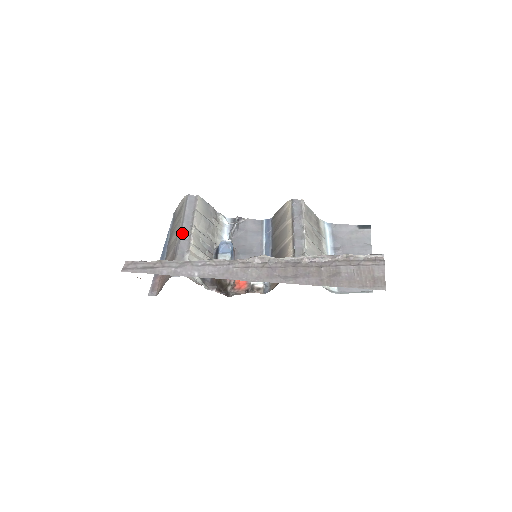
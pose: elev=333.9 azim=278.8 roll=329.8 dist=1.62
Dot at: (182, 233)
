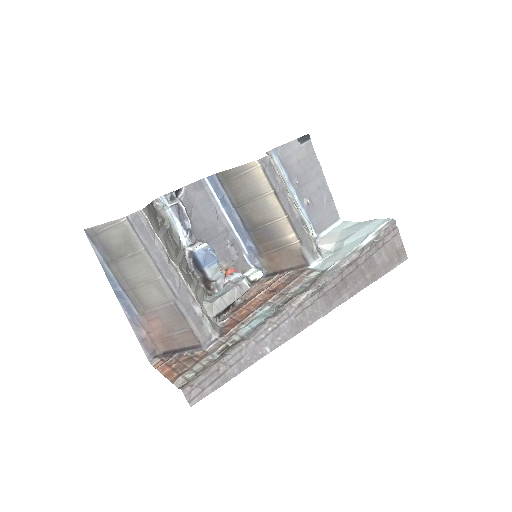
Dot at: (171, 284)
